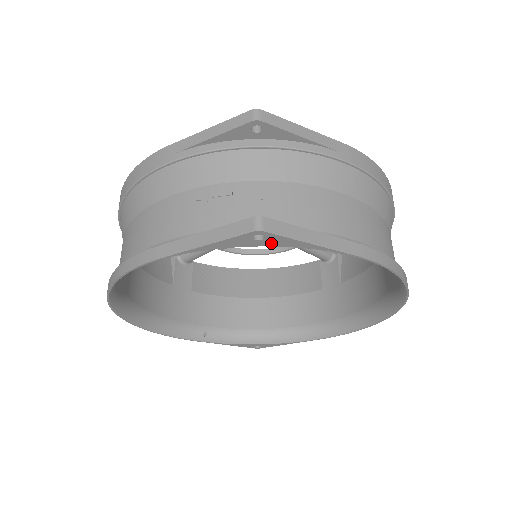
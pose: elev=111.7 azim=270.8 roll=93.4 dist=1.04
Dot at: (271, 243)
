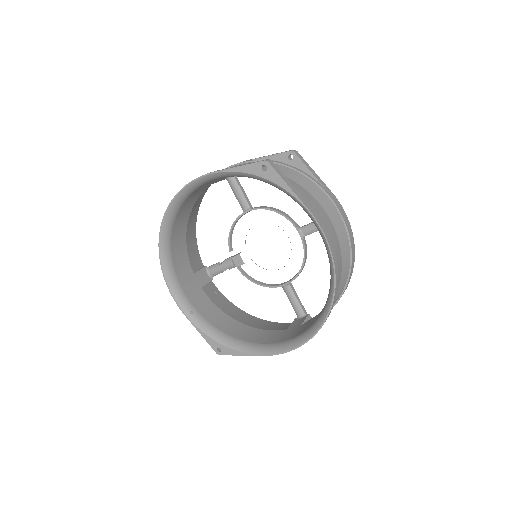
Dot at: (269, 176)
